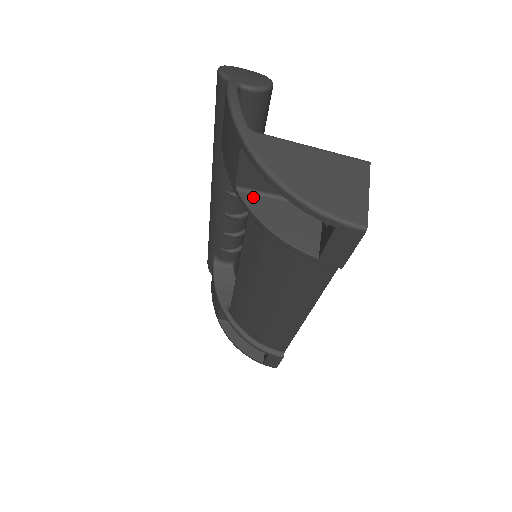
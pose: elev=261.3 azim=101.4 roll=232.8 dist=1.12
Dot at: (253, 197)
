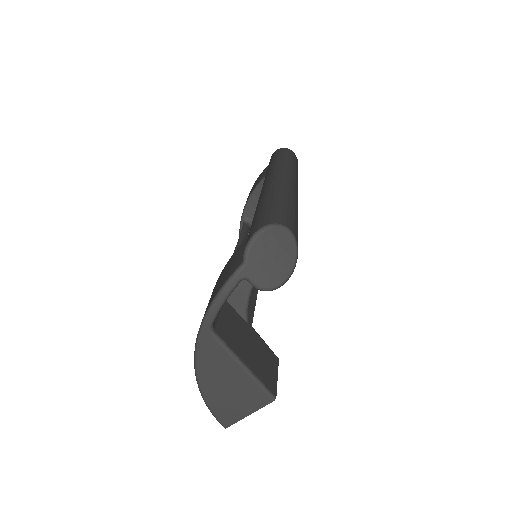
Dot at: occluded
